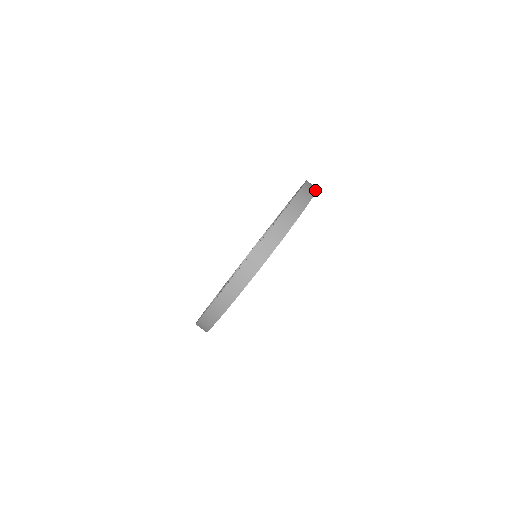
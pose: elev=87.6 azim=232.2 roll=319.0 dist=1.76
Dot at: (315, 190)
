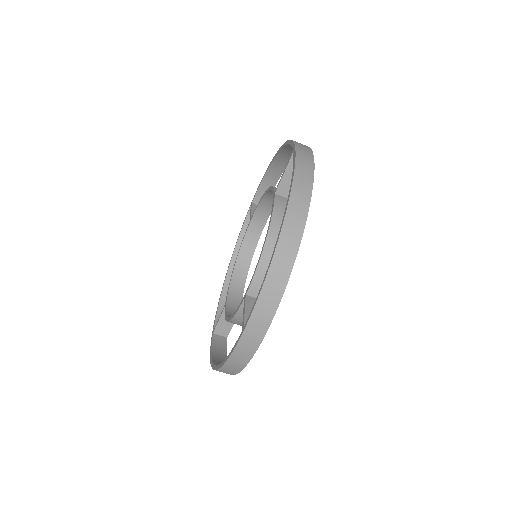
Dot at: (278, 299)
